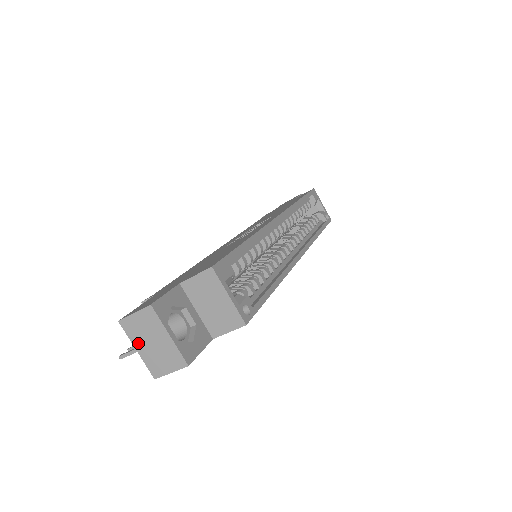
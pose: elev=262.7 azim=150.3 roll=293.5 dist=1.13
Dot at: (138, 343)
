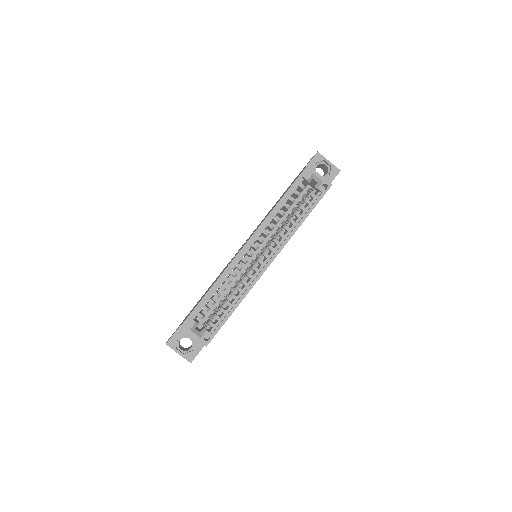
Dot at: occluded
